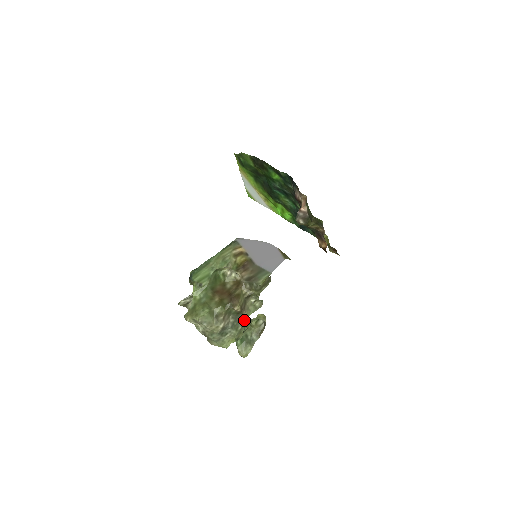
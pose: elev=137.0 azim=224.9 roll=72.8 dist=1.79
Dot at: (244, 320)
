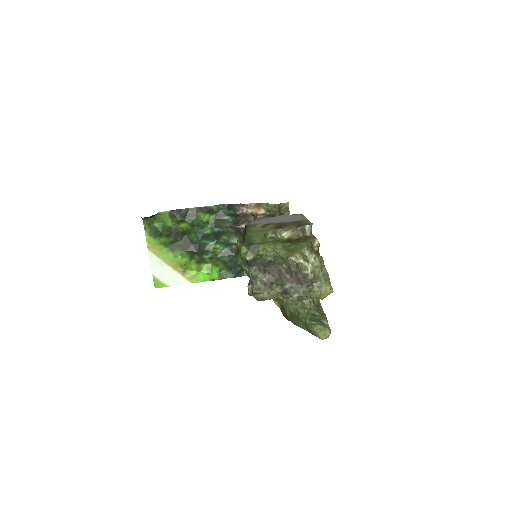
Dot at: occluded
